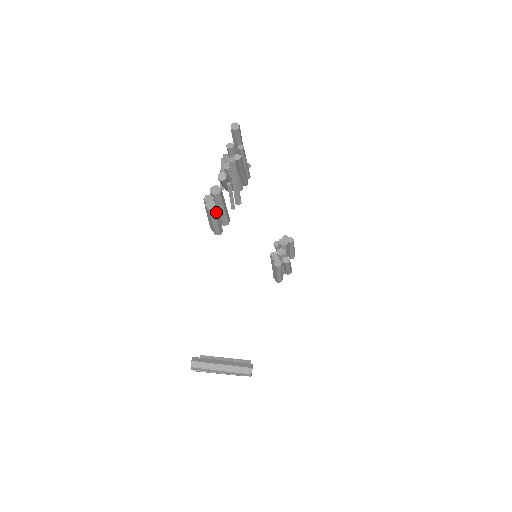
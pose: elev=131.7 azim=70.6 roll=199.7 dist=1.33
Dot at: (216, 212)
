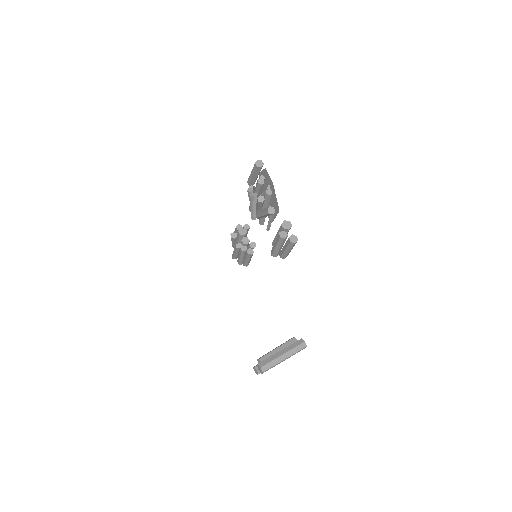
Dot at: occluded
